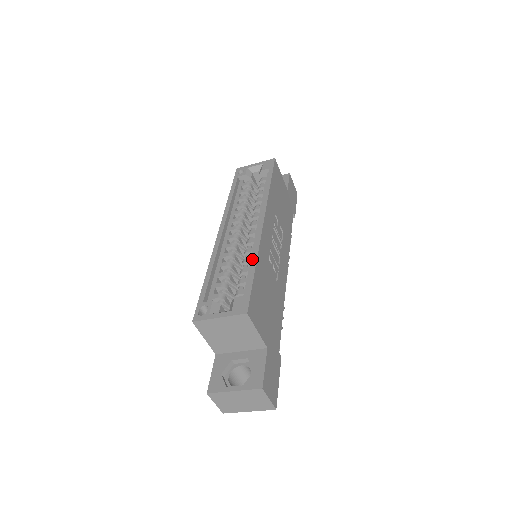
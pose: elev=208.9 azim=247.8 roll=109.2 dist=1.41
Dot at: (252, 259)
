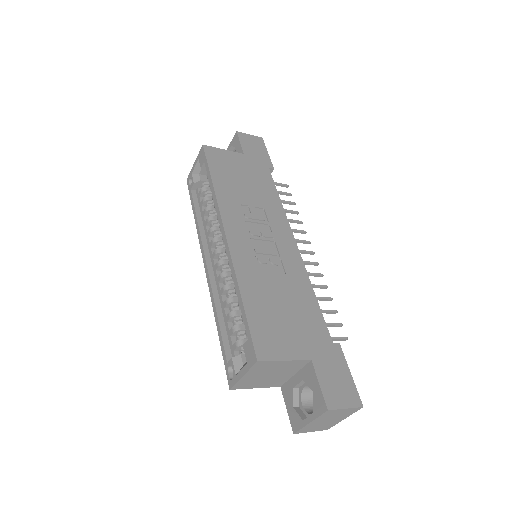
Dot at: (236, 290)
